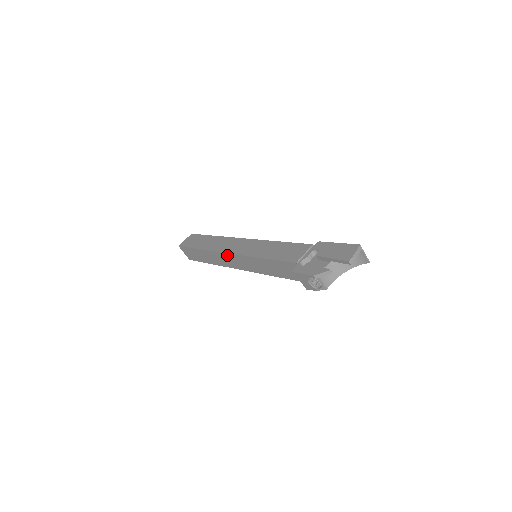
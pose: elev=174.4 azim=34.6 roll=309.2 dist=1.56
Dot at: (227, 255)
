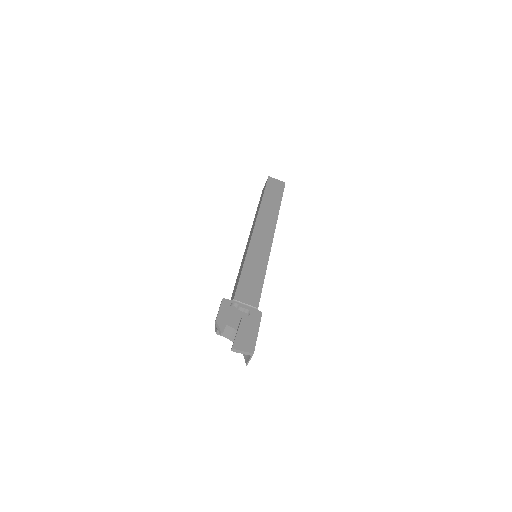
Dot at: occluded
